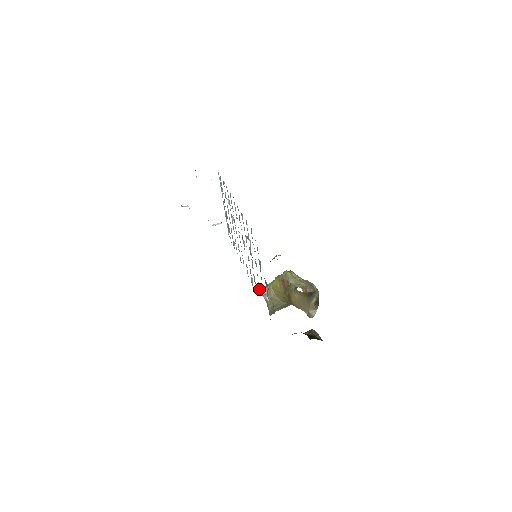
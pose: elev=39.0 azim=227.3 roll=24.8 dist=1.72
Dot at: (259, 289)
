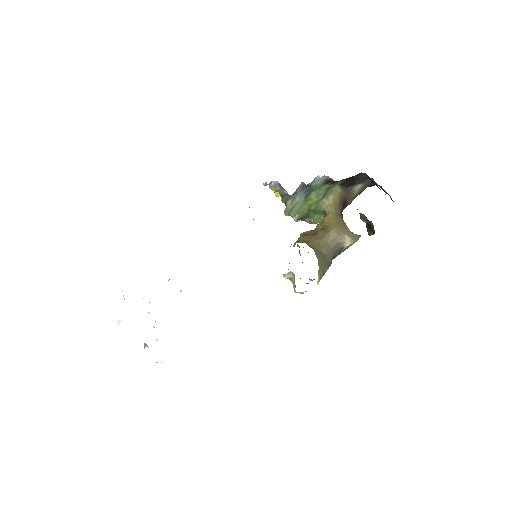
Dot at: occluded
